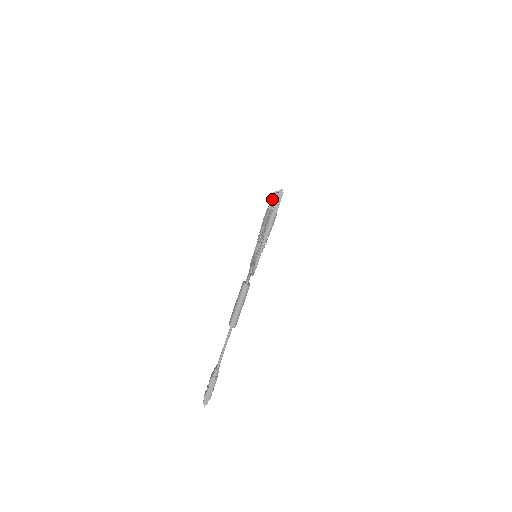
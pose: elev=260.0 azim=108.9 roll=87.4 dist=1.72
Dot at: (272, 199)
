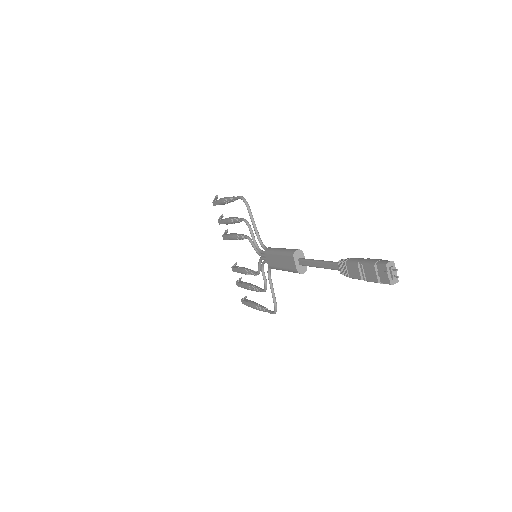
Dot at: (233, 268)
